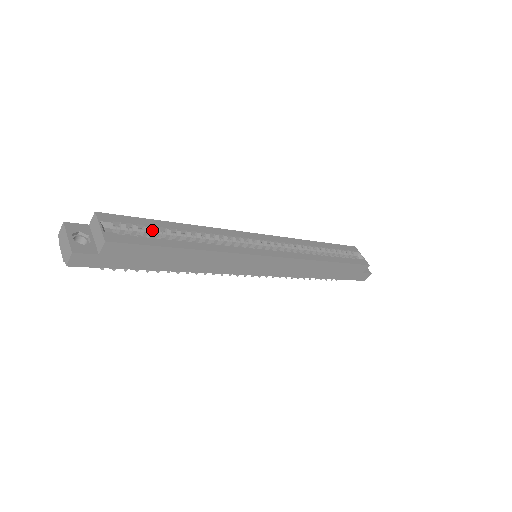
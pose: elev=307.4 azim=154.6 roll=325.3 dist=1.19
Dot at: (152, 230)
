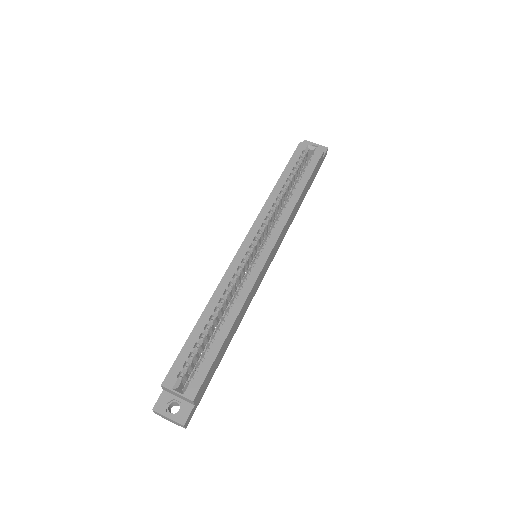
Dot at: (197, 346)
